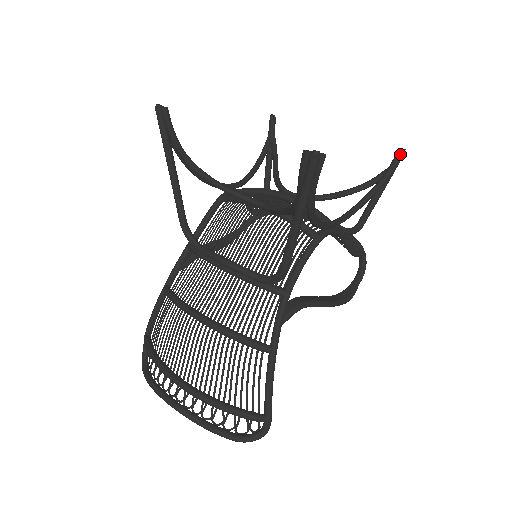
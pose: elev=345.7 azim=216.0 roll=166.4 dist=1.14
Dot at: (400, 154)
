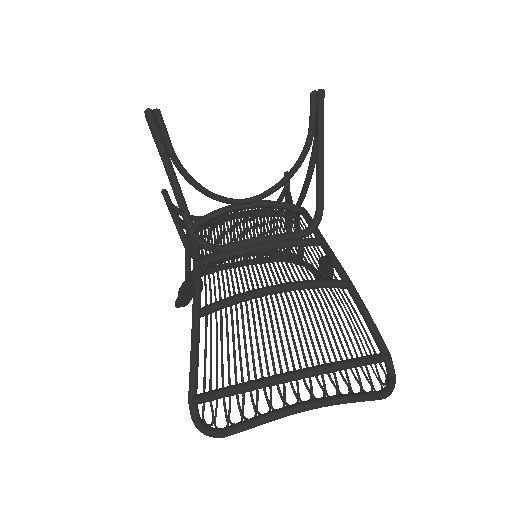
Dot at: occluded
